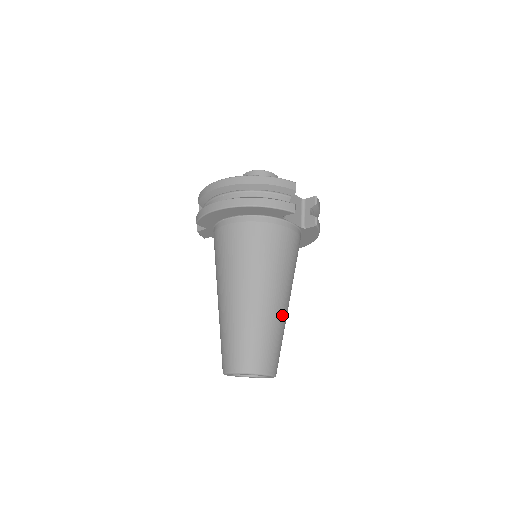
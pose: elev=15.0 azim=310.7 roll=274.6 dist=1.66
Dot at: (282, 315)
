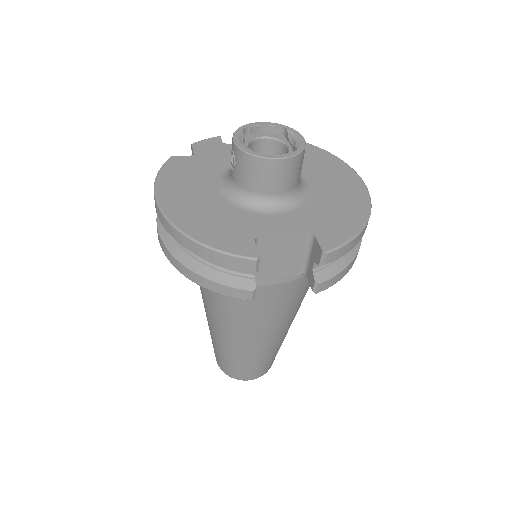
Dot at: (265, 348)
